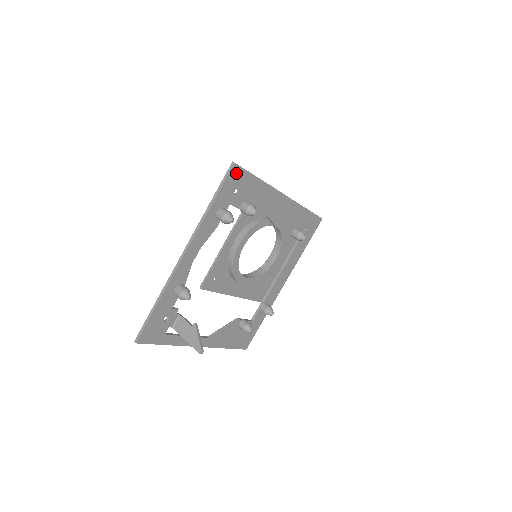
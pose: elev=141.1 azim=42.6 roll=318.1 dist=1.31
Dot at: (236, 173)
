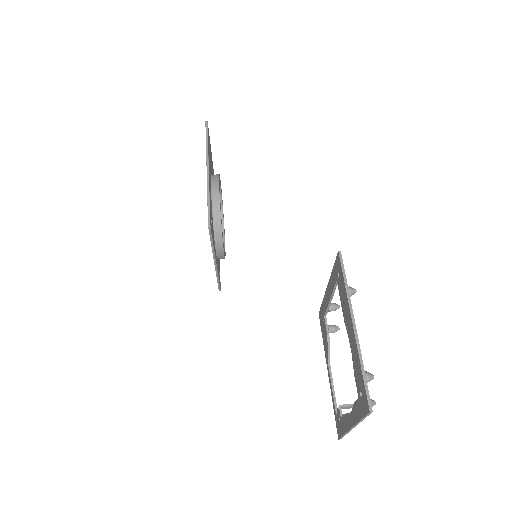
Dot at: (369, 404)
